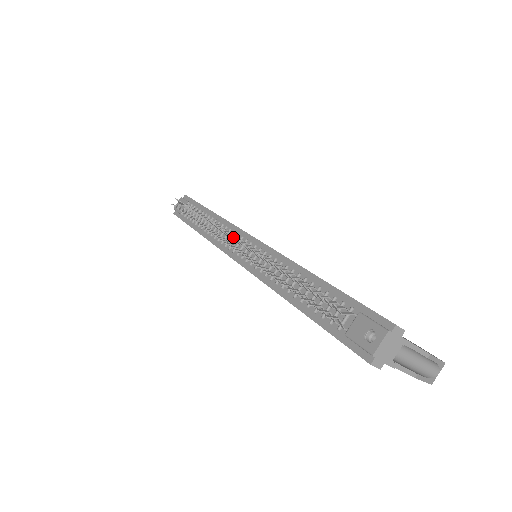
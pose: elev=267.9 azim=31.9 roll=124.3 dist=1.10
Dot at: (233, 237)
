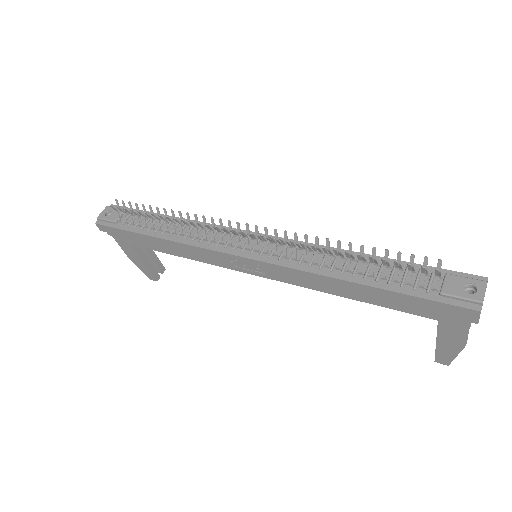
Dot at: (234, 233)
